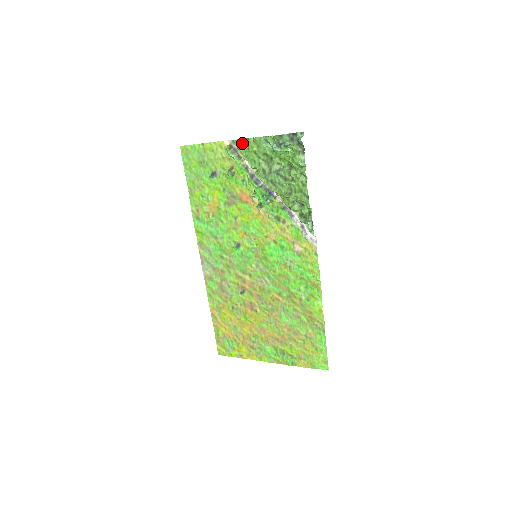
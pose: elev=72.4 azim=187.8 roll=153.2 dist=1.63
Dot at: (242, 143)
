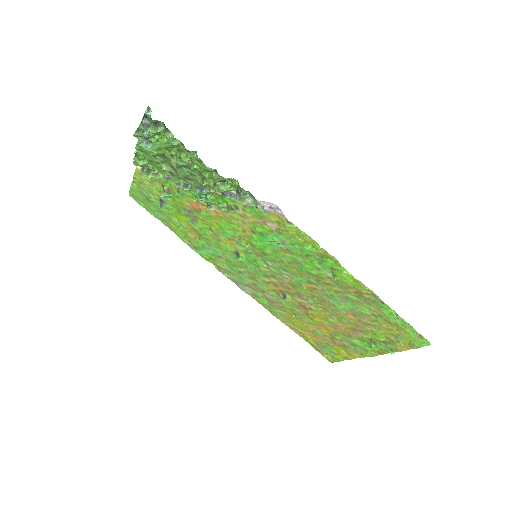
Dot at: (137, 161)
